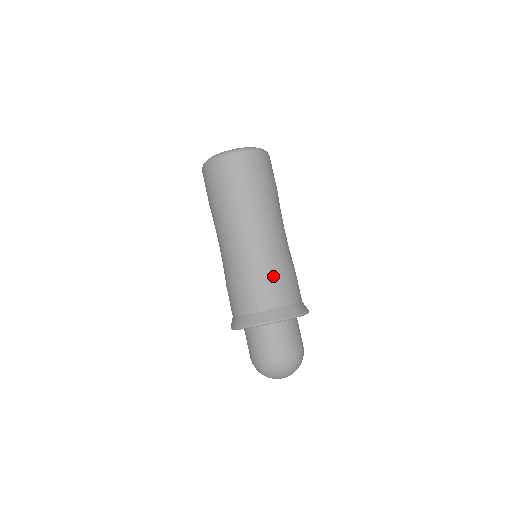
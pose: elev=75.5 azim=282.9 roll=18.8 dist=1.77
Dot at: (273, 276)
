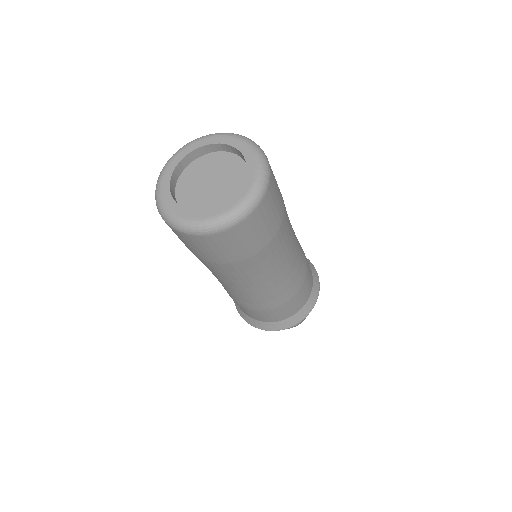
Dot at: (279, 306)
